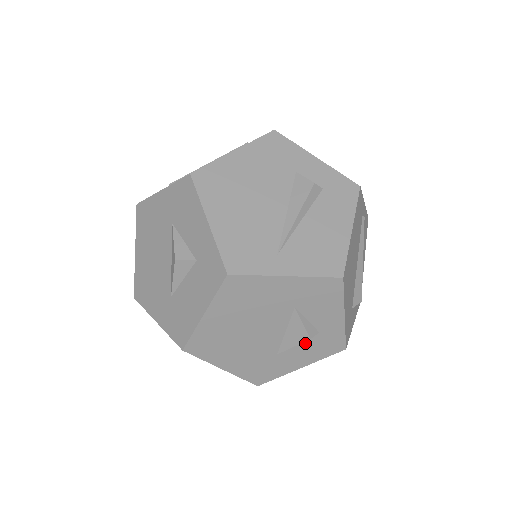
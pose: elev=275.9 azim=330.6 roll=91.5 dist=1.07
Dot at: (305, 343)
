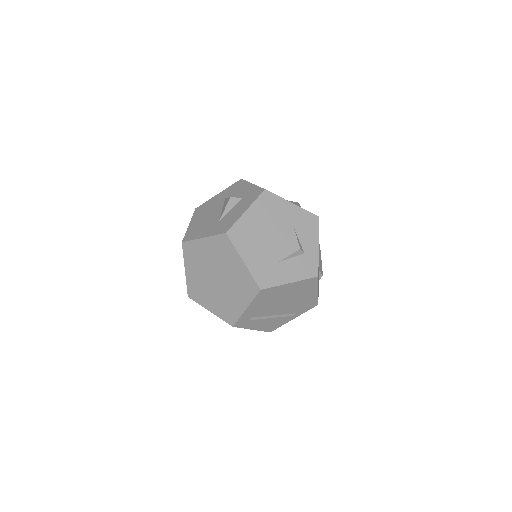
Dot at: (295, 259)
